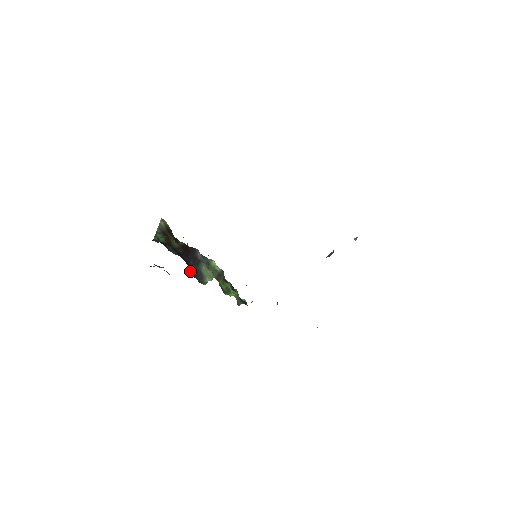
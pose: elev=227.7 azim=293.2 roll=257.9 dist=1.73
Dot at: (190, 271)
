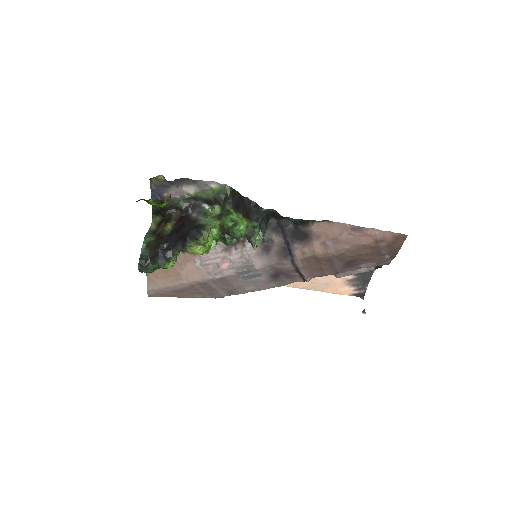
Dot at: (187, 233)
